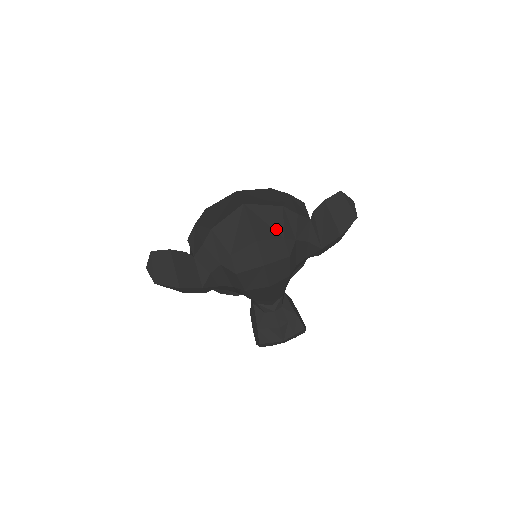
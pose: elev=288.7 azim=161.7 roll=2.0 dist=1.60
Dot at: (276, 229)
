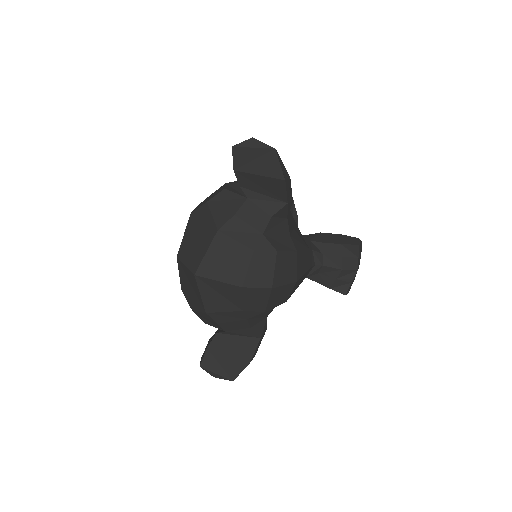
Dot at: (239, 254)
